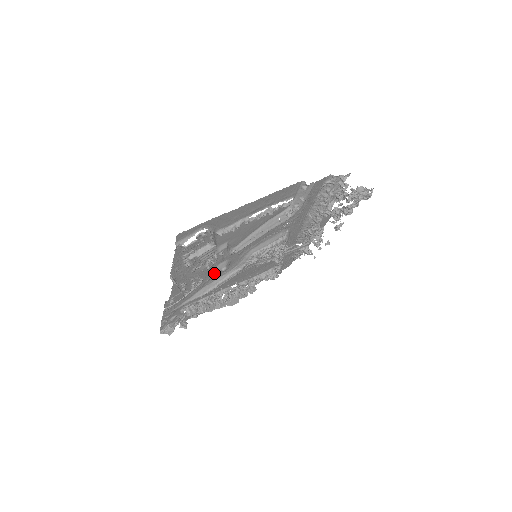
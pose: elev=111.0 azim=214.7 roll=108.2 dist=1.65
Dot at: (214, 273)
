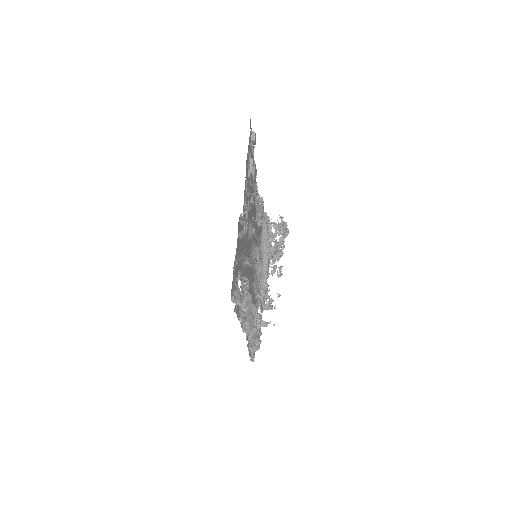
Dot at: (248, 234)
